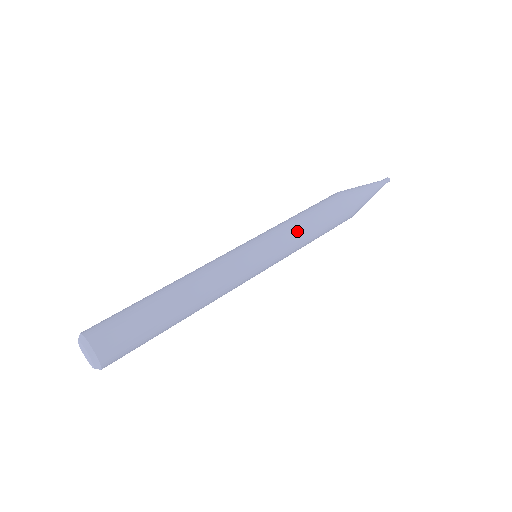
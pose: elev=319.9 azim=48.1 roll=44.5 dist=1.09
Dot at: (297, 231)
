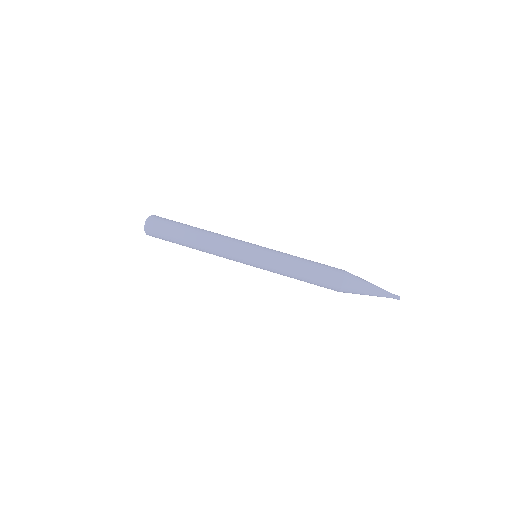
Dot at: (284, 266)
